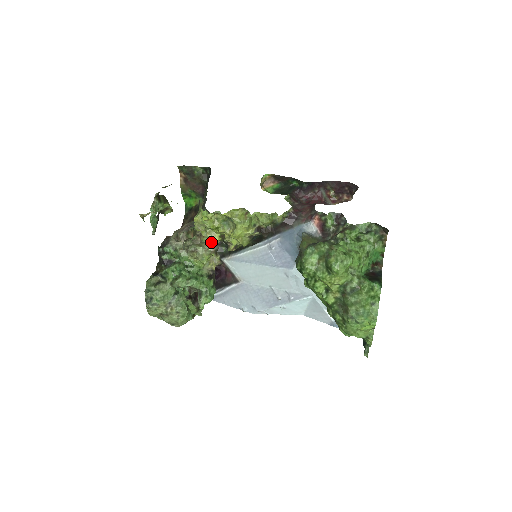
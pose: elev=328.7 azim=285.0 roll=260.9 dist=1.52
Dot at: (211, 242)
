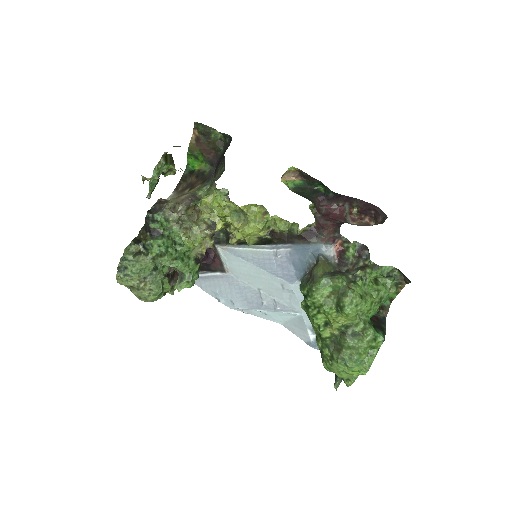
Dot at: (208, 222)
